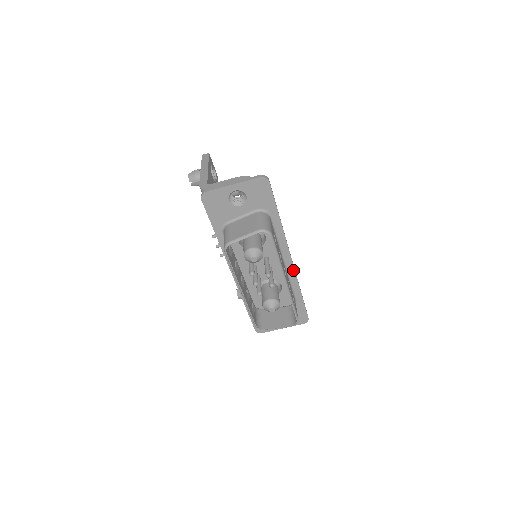
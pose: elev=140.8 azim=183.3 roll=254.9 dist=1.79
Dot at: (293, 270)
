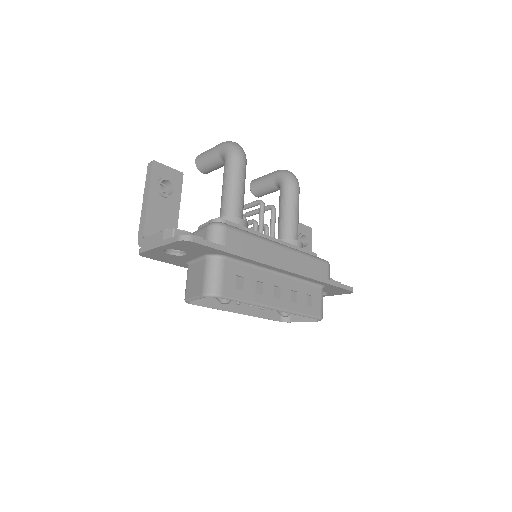
Dot at: (297, 275)
